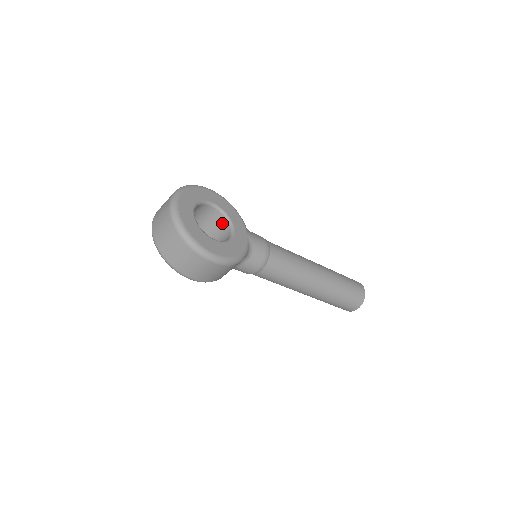
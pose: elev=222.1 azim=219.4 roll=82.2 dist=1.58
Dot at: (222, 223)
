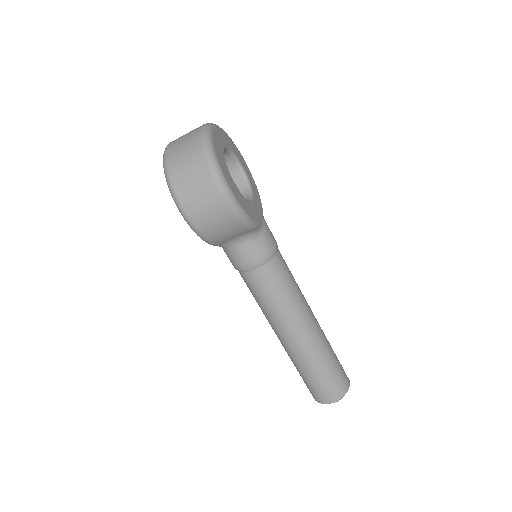
Dot at: (241, 193)
